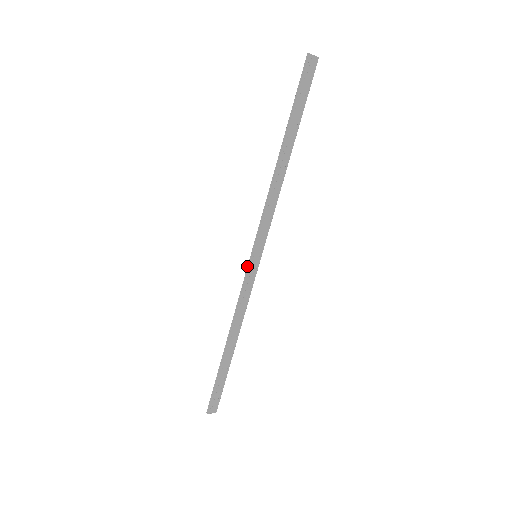
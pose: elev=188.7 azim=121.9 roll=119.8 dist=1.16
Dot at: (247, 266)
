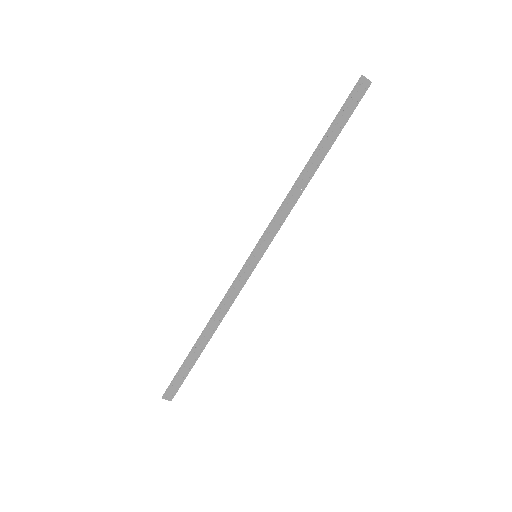
Dot at: occluded
